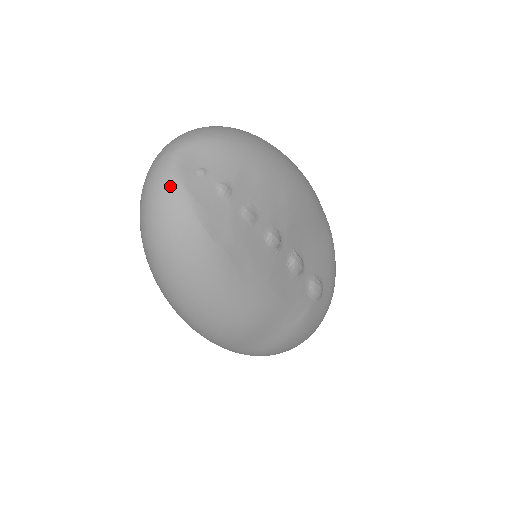
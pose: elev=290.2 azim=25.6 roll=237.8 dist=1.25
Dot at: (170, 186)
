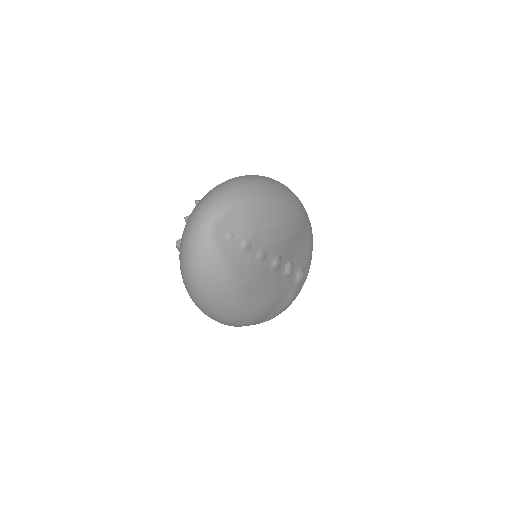
Dot at: (209, 252)
